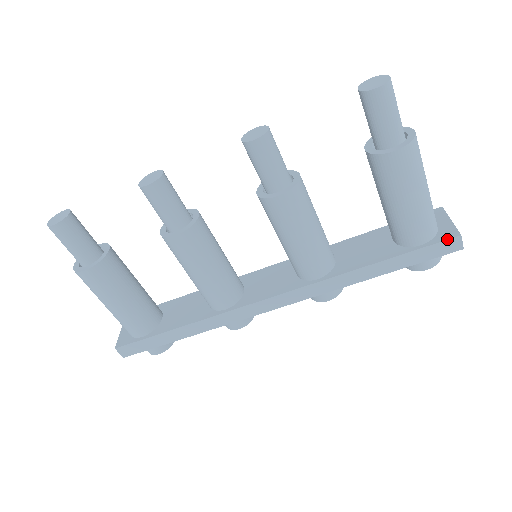
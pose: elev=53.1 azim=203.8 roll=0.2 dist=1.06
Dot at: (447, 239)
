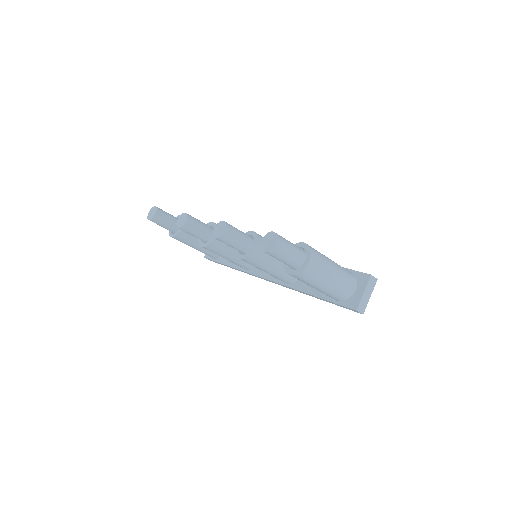
Dot at: (349, 308)
